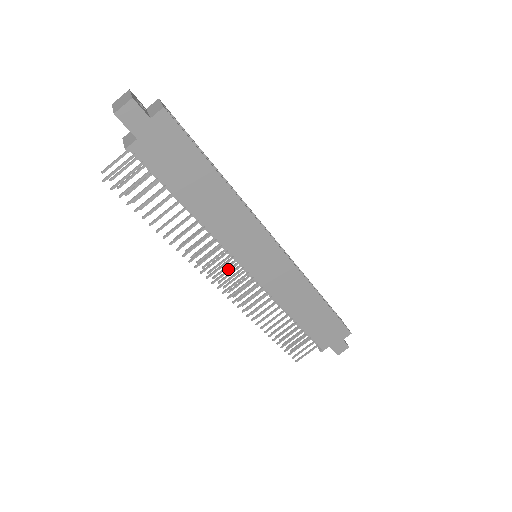
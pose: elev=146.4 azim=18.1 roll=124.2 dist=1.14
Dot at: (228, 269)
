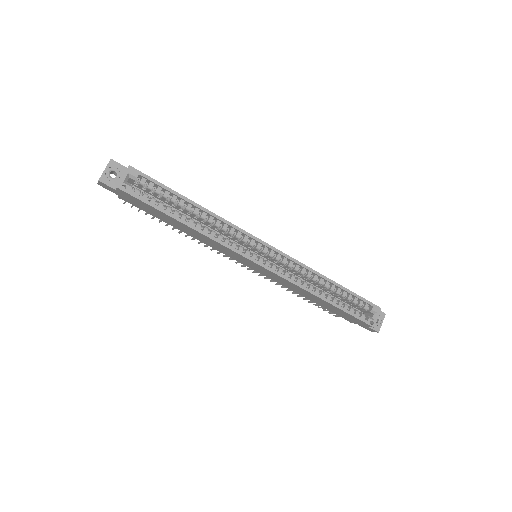
Dot at: occluded
